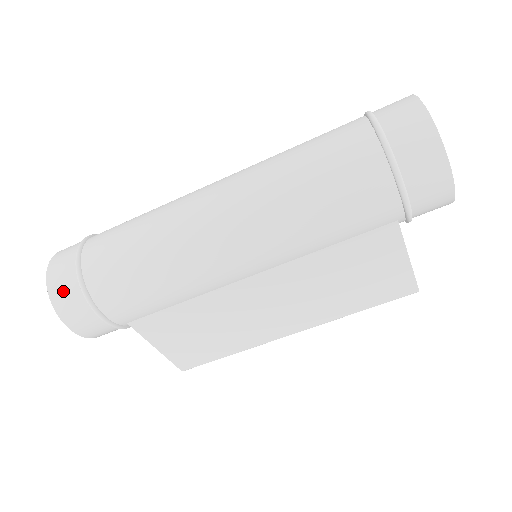
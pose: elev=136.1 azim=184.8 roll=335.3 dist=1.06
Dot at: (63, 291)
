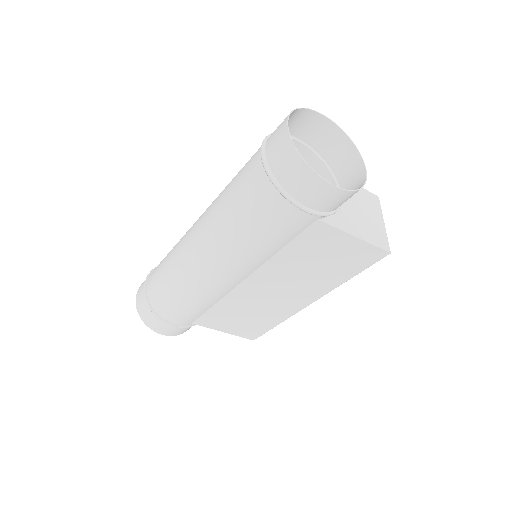
Dot at: (145, 314)
